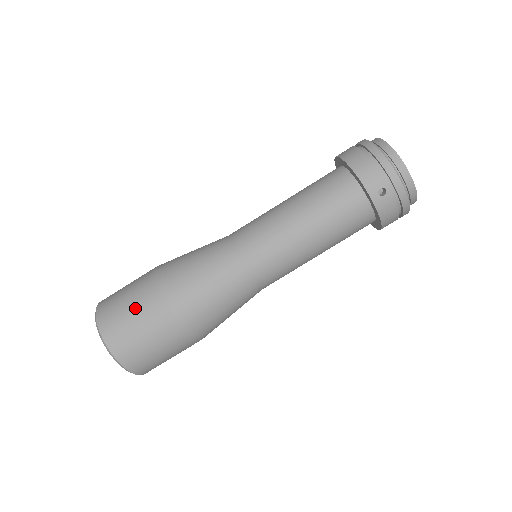
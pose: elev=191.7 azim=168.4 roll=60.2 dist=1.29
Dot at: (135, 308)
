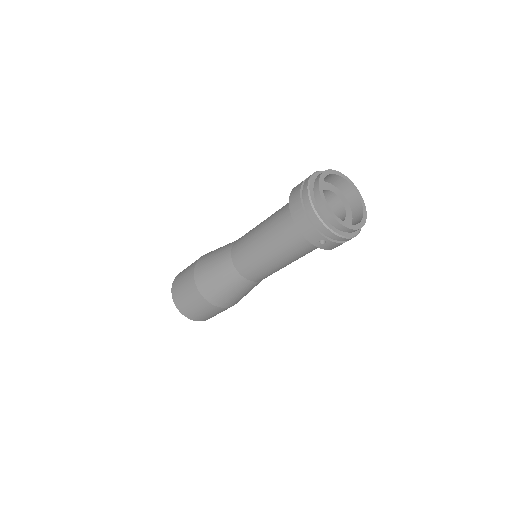
Dot at: (190, 300)
